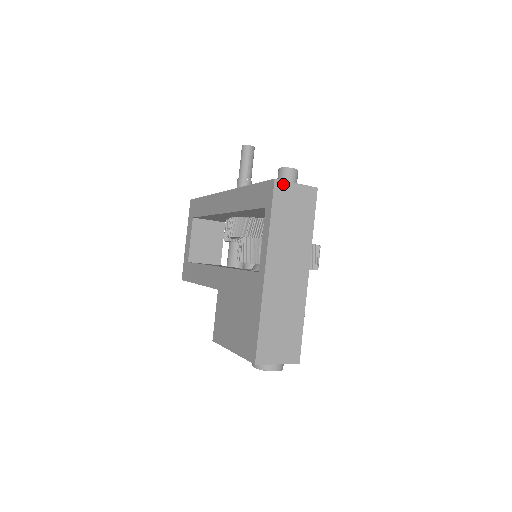
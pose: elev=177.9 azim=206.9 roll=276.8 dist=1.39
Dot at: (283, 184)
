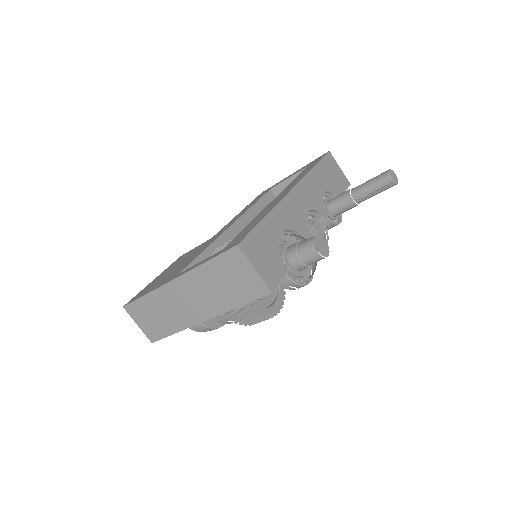
Dot at: (242, 256)
